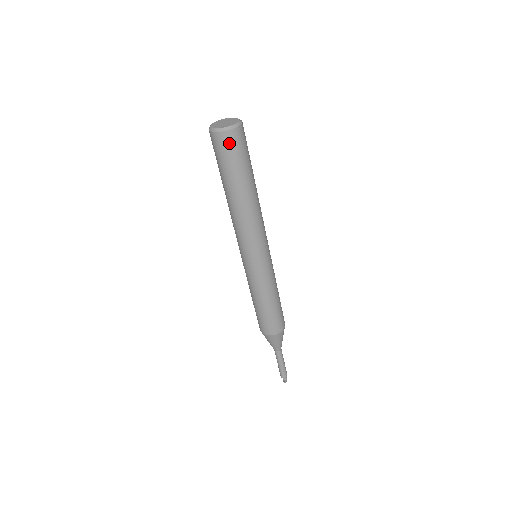
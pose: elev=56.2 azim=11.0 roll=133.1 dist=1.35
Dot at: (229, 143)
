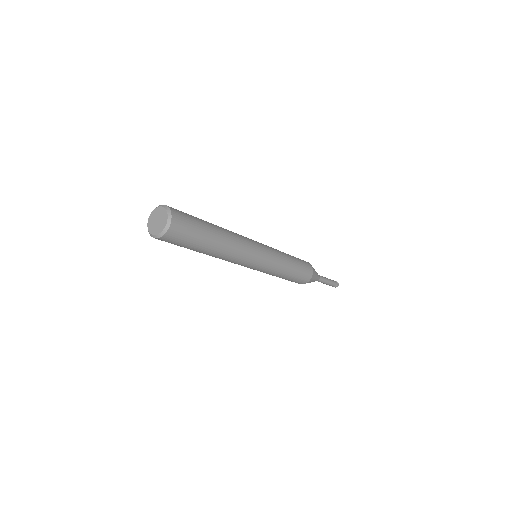
Dot at: (166, 241)
